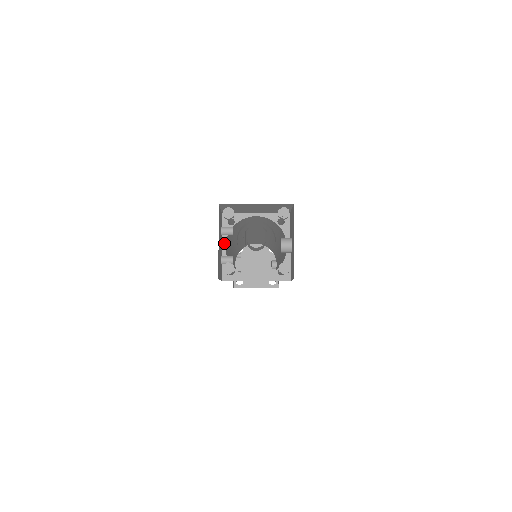
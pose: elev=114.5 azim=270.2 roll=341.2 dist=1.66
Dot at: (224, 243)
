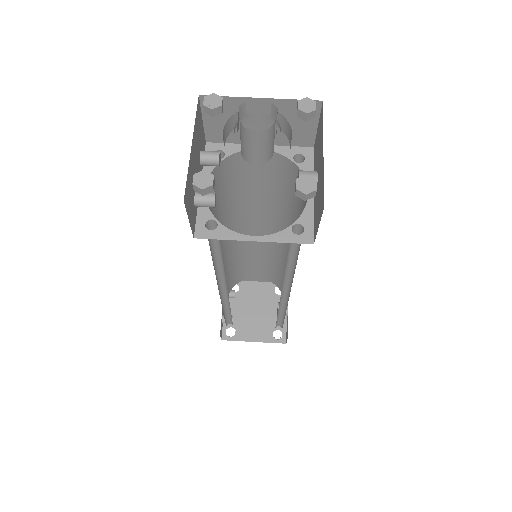
Dot at: occluded
